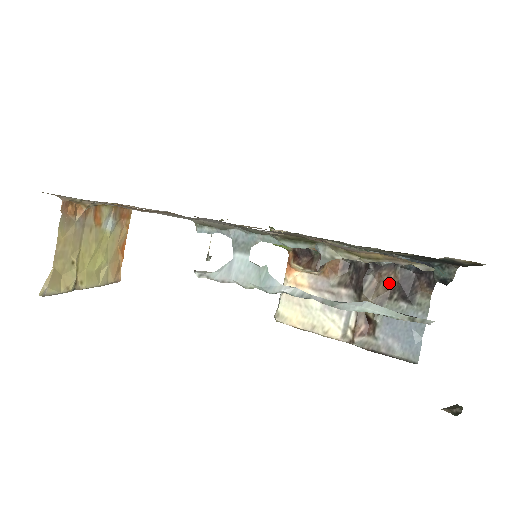
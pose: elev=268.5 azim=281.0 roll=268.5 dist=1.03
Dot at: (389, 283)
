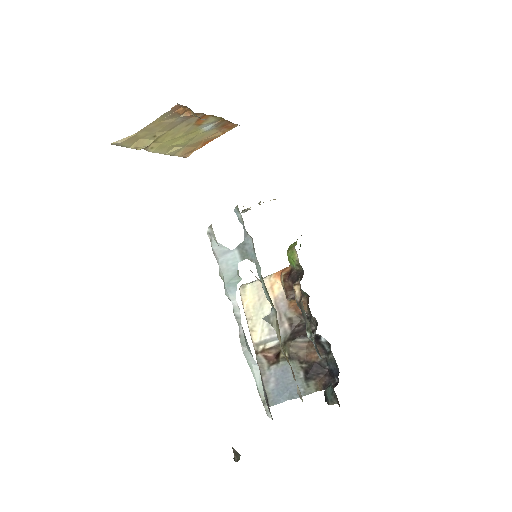
Dot at: (310, 355)
